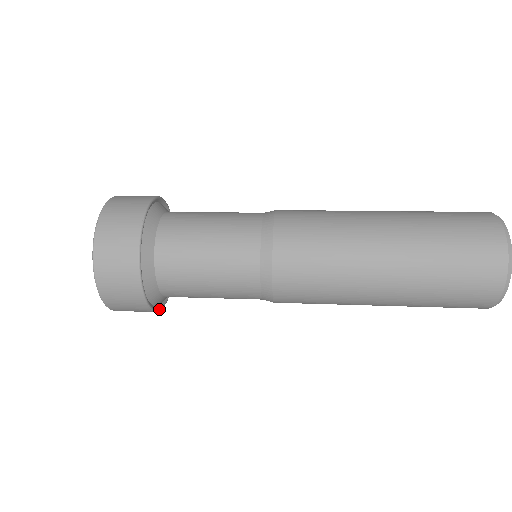
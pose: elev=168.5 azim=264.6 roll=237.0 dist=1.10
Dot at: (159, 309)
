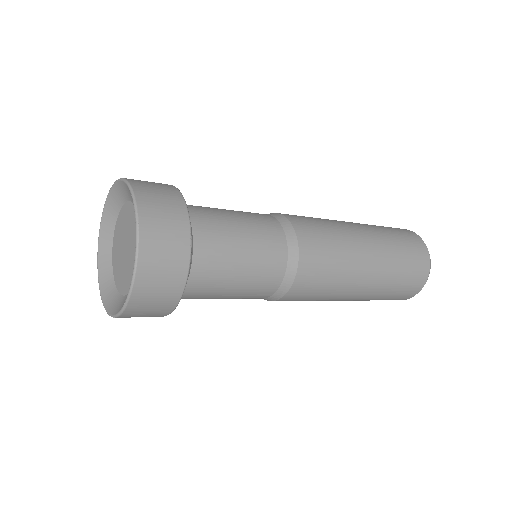
Dot at: occluded
